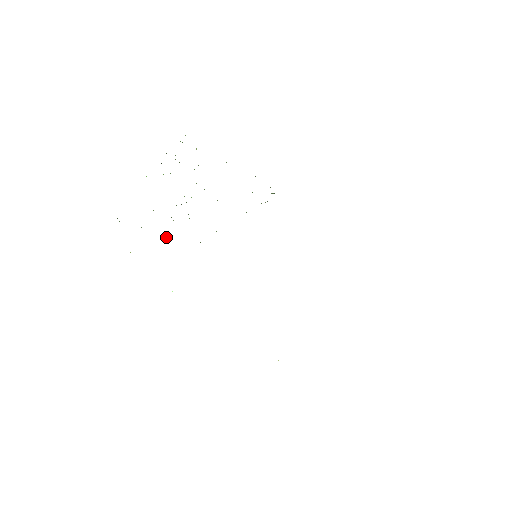
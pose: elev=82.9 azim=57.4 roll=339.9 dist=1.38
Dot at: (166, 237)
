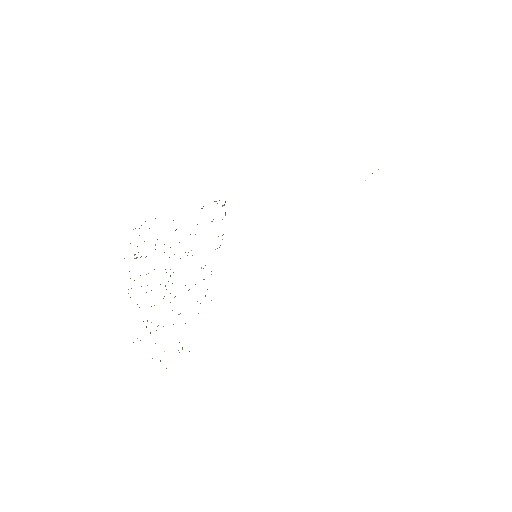
Dot at: (179, 314)
